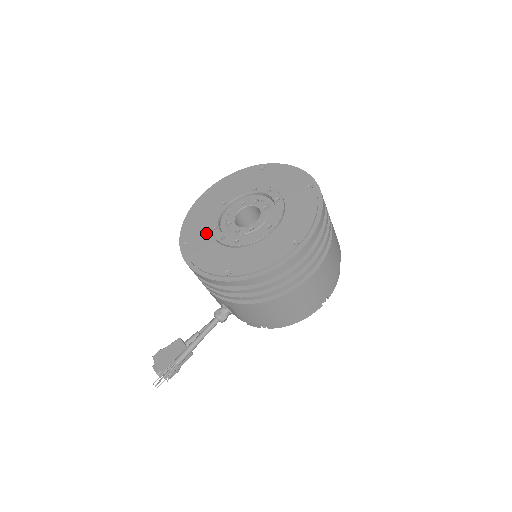
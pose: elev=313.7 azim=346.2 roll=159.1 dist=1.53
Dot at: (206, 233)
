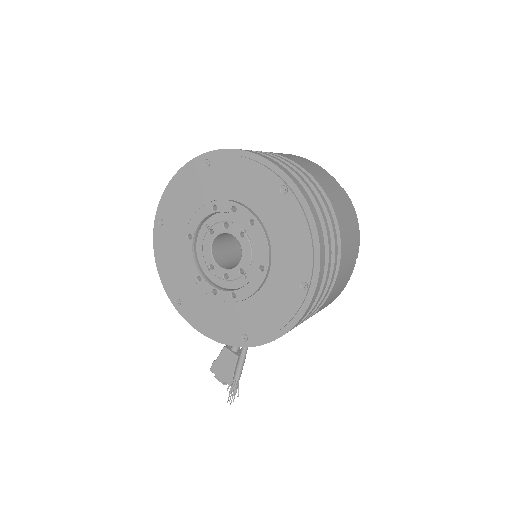
Dot at: (191, 284)
